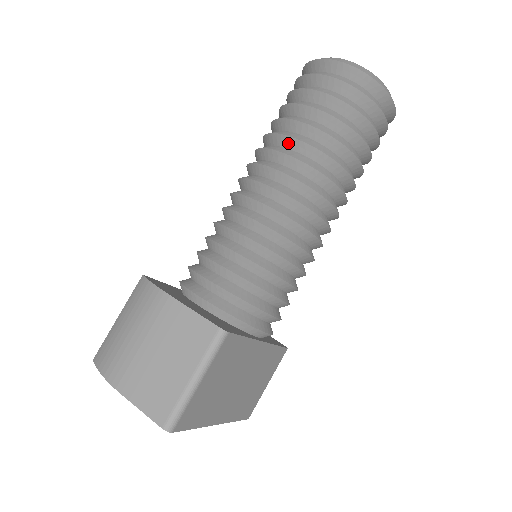
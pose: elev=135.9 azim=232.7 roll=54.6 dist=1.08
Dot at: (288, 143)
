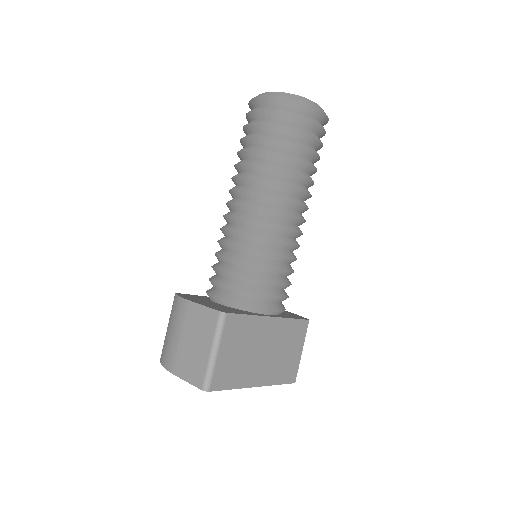
Dot at: (246, 167)
